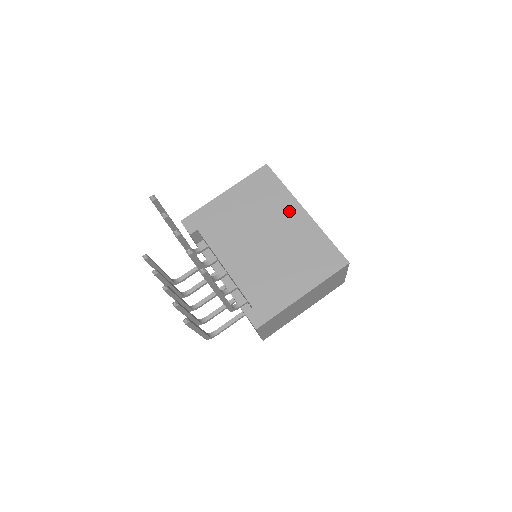
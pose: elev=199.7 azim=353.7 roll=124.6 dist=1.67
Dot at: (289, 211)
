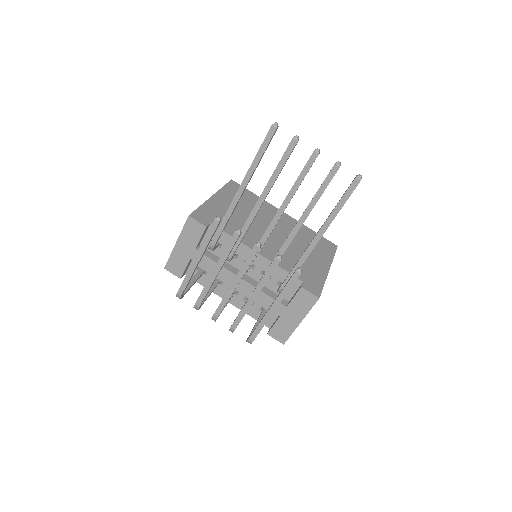
Dot at: (273, 212)
